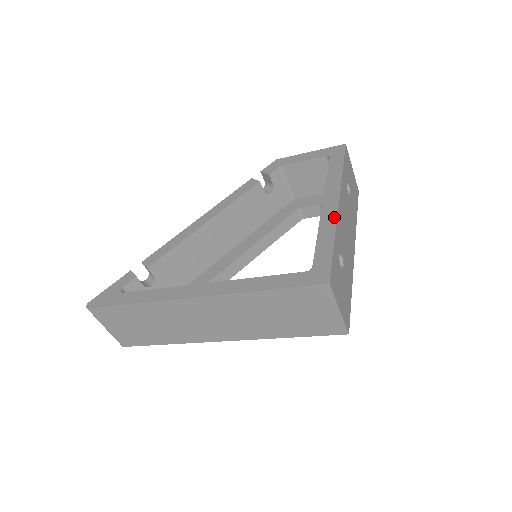
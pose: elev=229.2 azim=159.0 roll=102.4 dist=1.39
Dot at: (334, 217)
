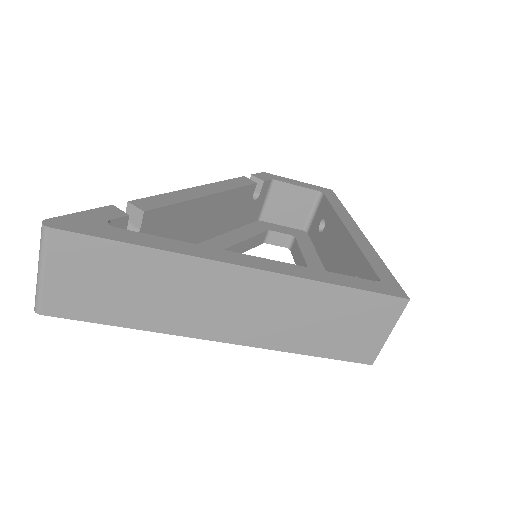
Dot at: (369, 243)
